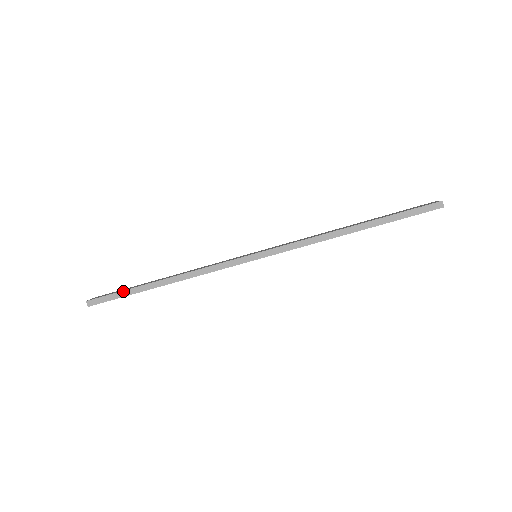
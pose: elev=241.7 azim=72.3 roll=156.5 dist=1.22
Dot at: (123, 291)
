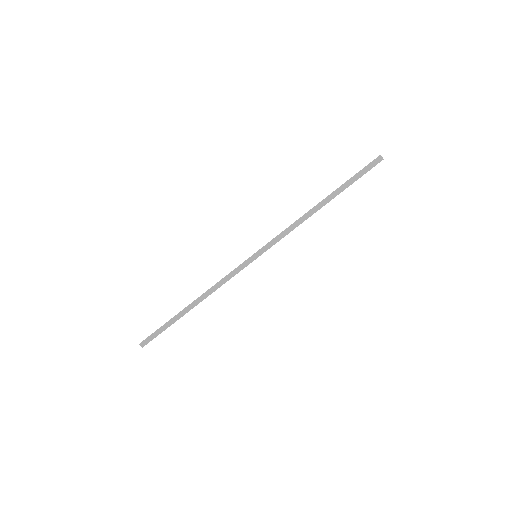
Dot at: (164, 324)
